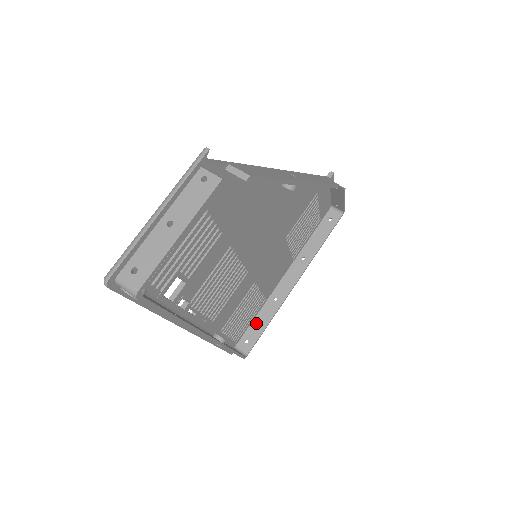
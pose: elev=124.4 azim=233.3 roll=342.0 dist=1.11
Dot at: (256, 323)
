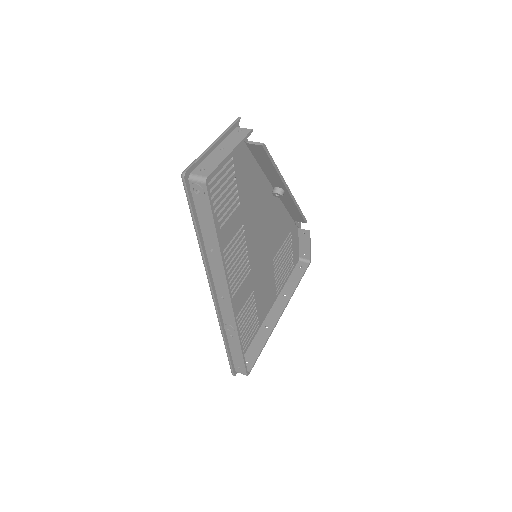
Dot at: (253, 346)
